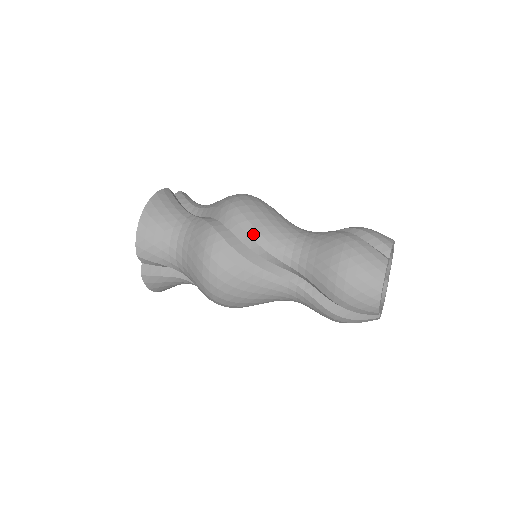
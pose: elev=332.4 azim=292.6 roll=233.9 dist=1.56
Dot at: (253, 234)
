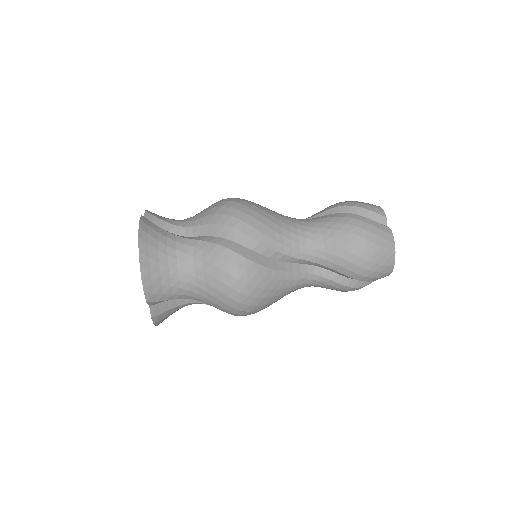
Dot at: (268, 243)
